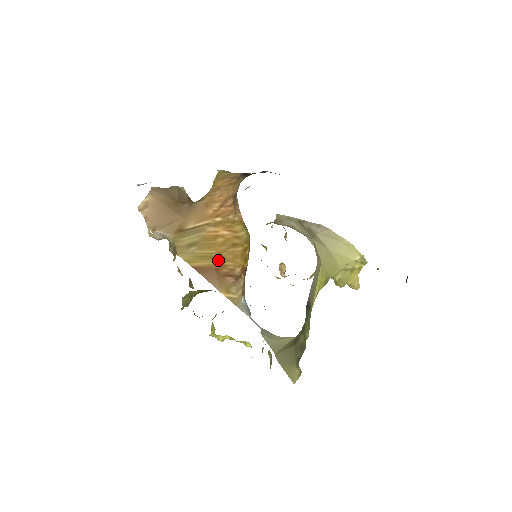
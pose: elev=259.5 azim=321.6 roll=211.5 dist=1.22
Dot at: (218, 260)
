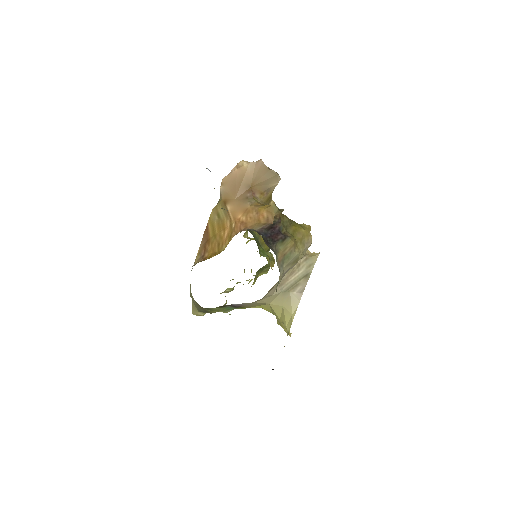
Dot at: (212, 238)
